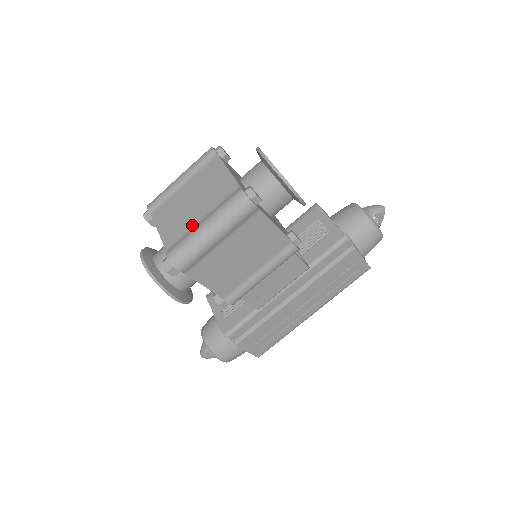
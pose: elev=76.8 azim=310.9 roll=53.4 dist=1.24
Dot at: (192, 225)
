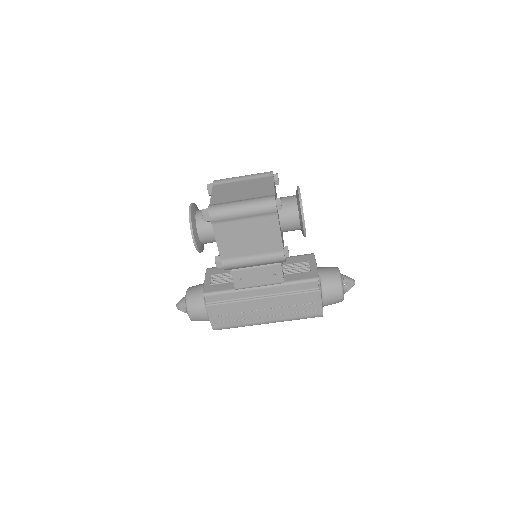
Dot at: (234, 200)
